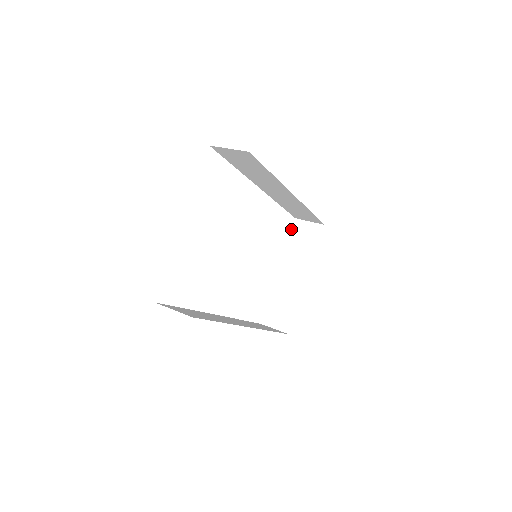
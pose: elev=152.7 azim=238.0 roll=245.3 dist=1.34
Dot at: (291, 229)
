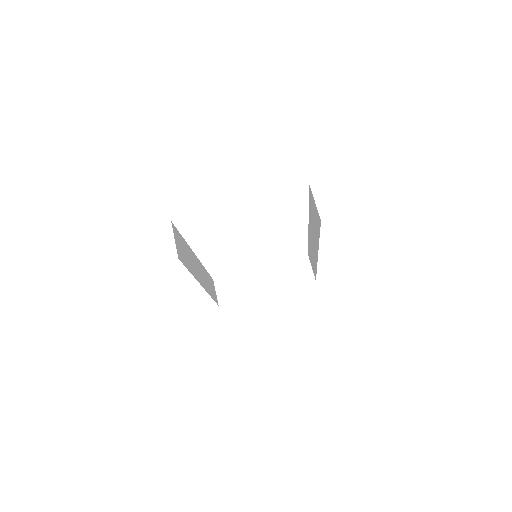
Dot at: occluded
